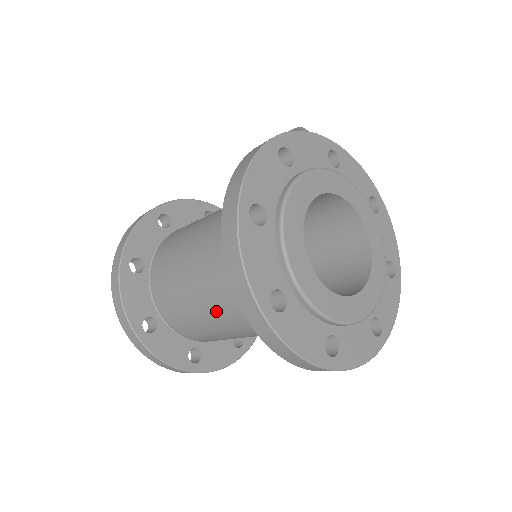
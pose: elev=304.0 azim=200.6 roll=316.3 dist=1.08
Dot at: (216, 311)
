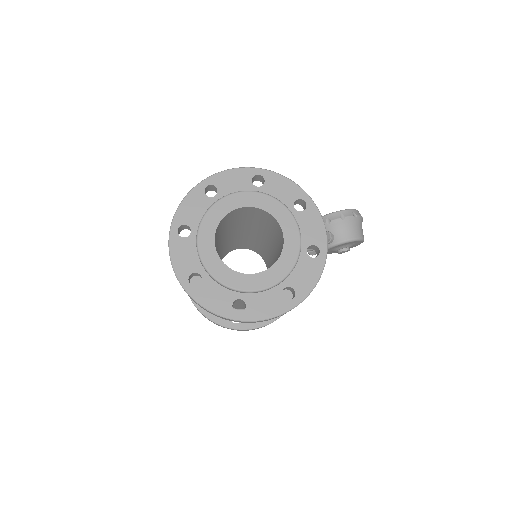
Dot at: occluded
